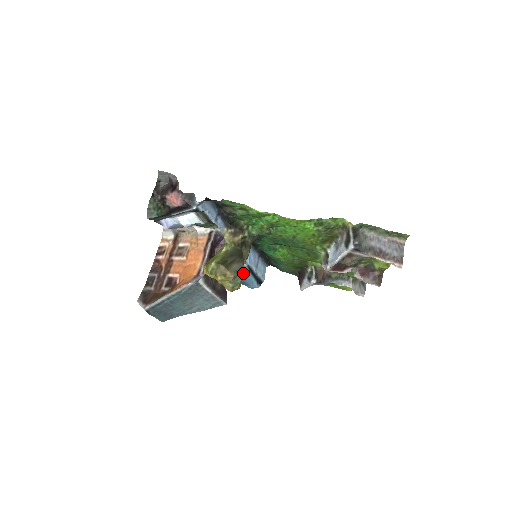
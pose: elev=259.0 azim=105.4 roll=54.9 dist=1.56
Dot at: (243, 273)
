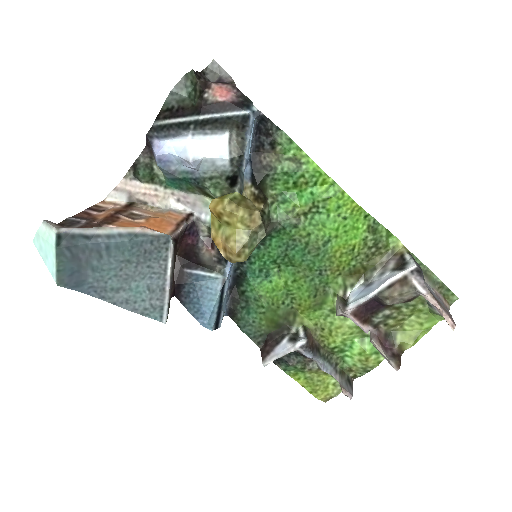
Dot at: occluded
